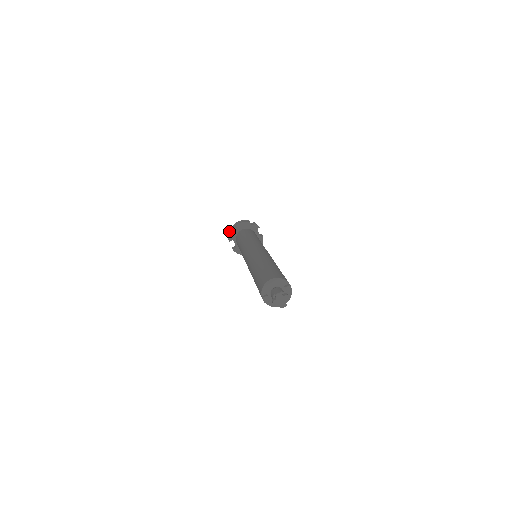
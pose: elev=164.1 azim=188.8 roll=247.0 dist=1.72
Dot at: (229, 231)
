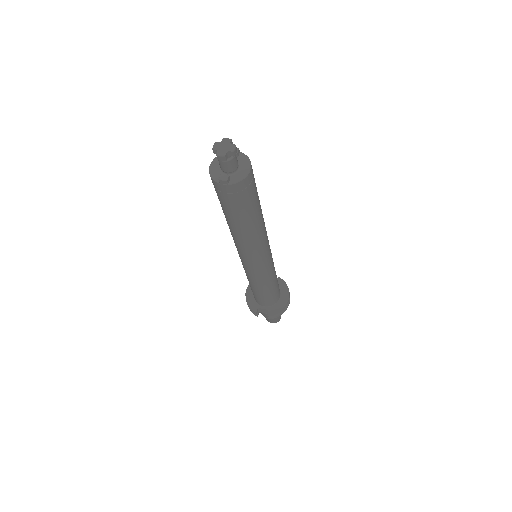
Dot at: occluded
